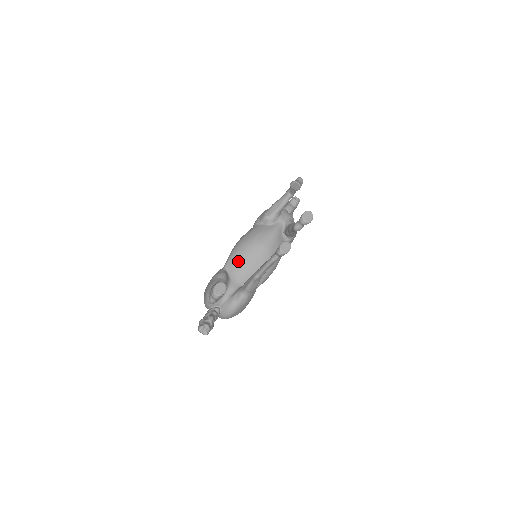
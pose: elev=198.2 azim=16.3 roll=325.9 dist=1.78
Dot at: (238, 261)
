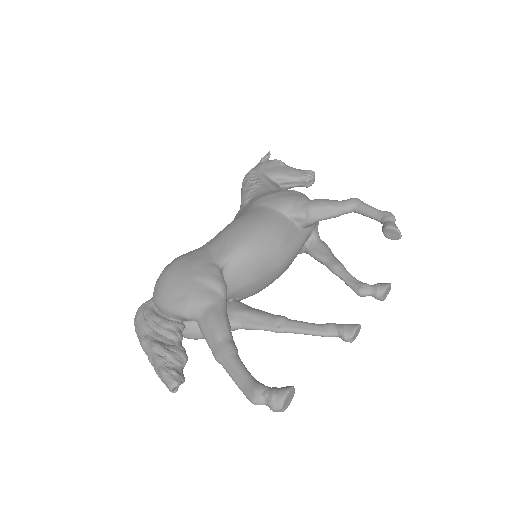
Dot at: (246, 268)
